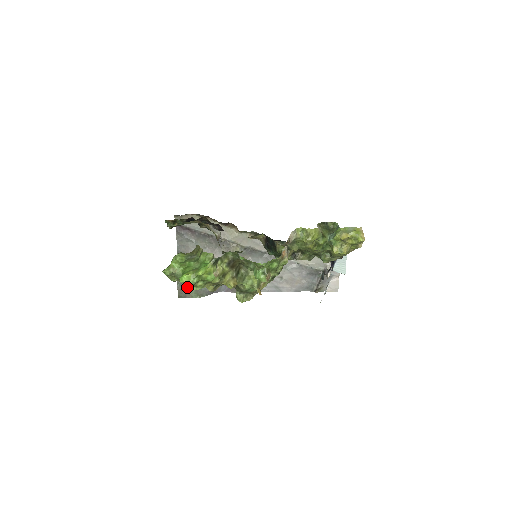
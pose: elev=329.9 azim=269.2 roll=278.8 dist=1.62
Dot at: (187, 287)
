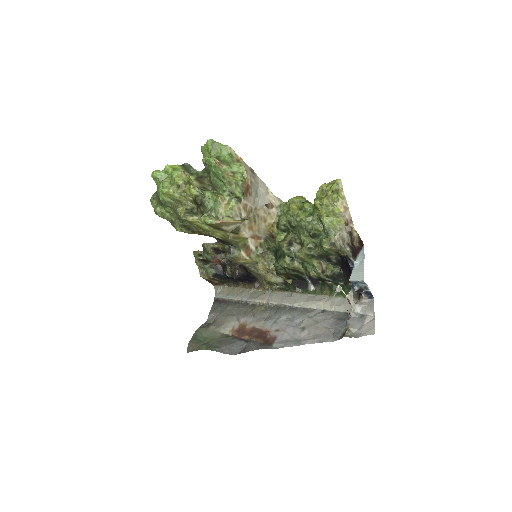
Dot at: (200, 342)
